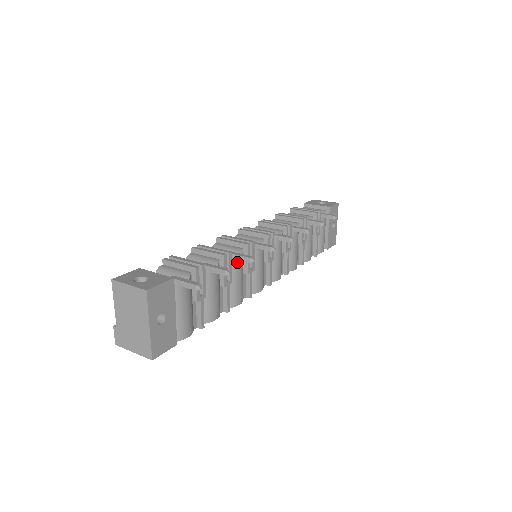
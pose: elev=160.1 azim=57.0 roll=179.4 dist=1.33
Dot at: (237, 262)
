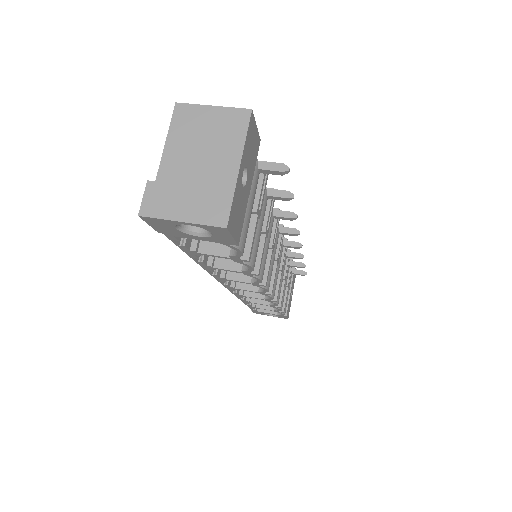
Dot at: (272, 218)
